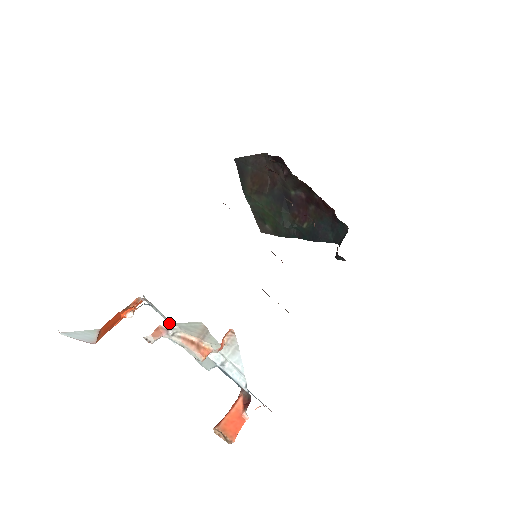
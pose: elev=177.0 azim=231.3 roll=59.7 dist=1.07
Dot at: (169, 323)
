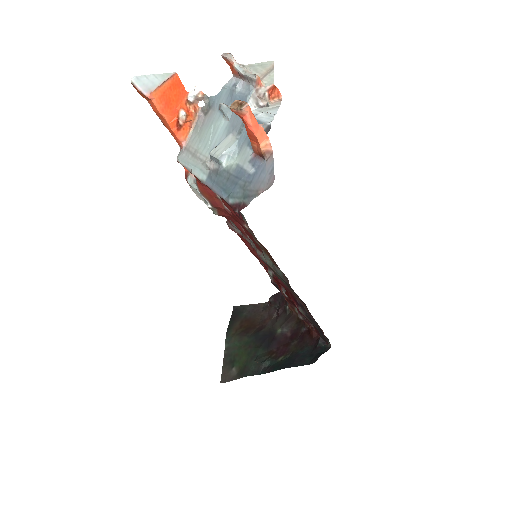
Dot at: (244, 65)
